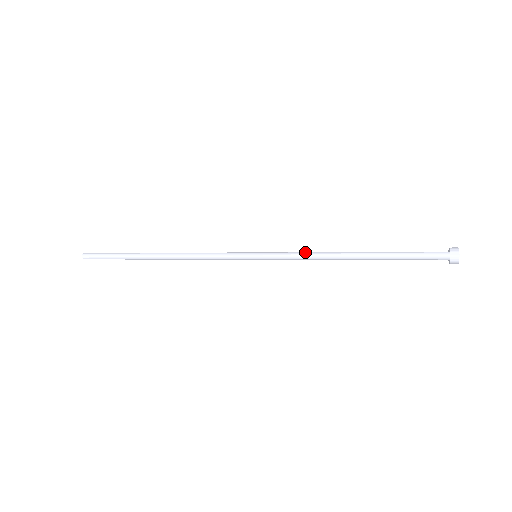
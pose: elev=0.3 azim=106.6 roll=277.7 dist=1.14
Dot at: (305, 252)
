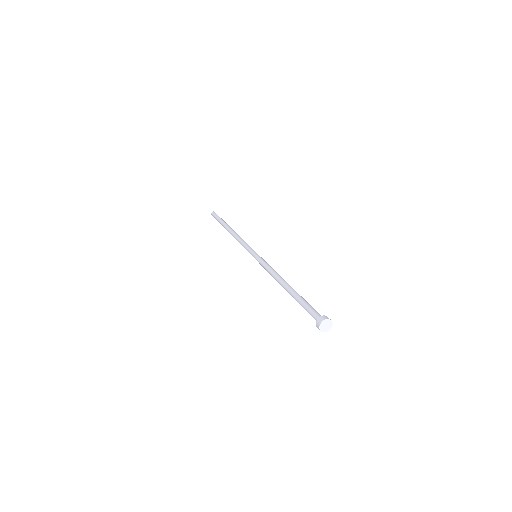
Dot at: (272, 268)
